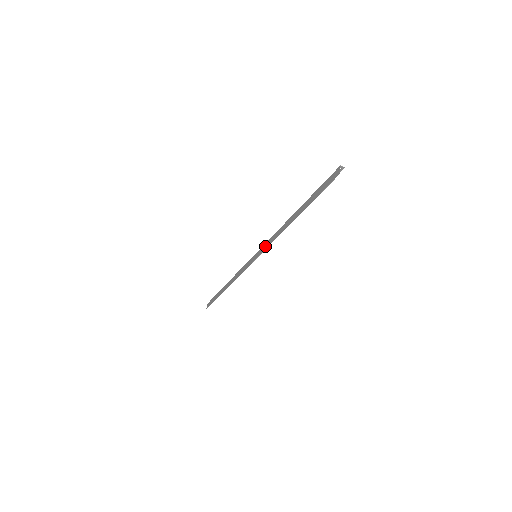
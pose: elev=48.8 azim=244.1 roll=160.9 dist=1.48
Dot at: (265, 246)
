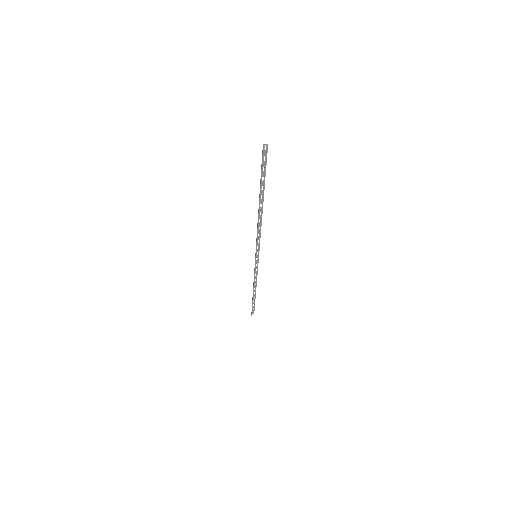
Dot at: occluded
